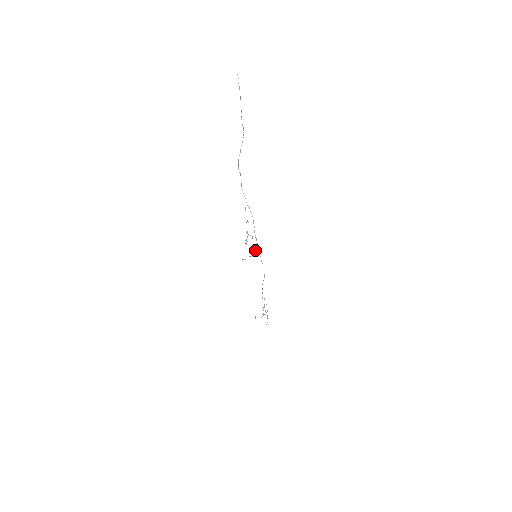
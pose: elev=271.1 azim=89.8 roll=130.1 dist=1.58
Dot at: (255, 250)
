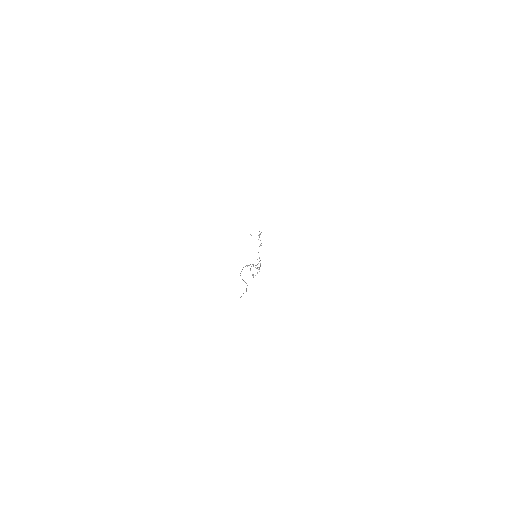
Dot at: (259, 269)
